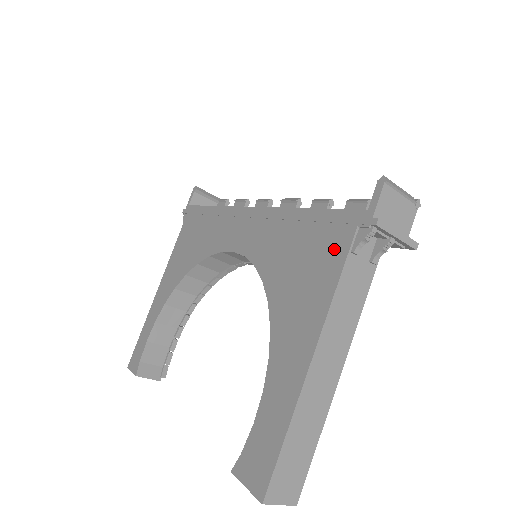
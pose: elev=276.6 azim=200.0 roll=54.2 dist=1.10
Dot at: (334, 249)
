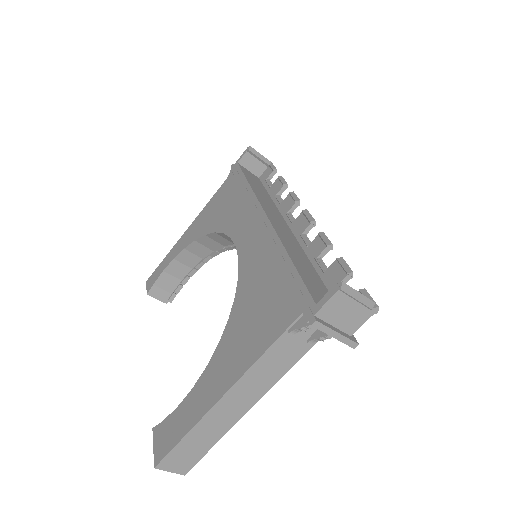
Dot at: (280, 317)
